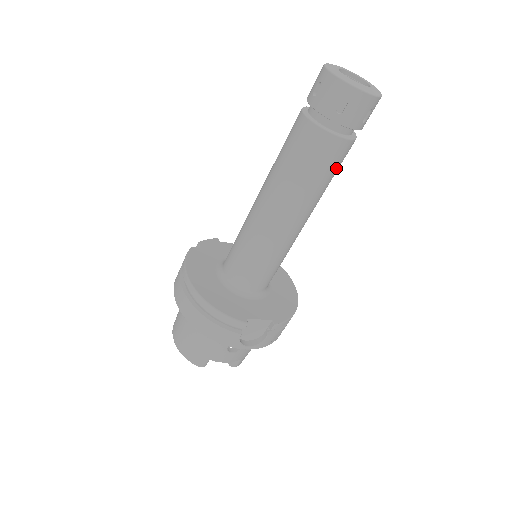
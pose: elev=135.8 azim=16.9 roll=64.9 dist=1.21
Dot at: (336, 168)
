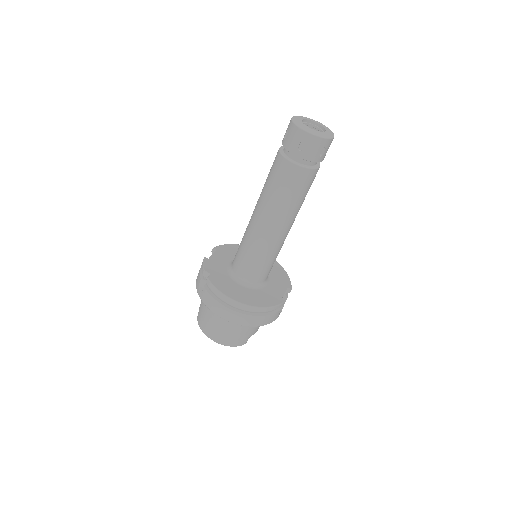
Dot at: occluded
